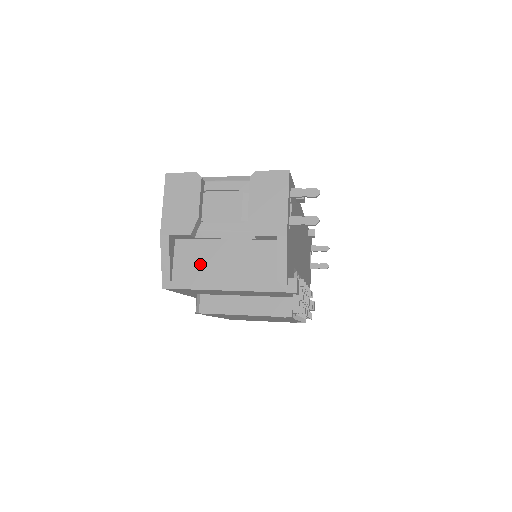
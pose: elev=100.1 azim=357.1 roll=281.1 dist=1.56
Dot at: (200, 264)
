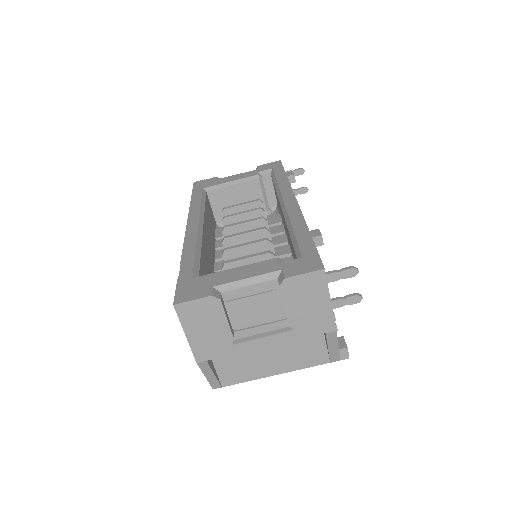
Dot at: (244, 362)
